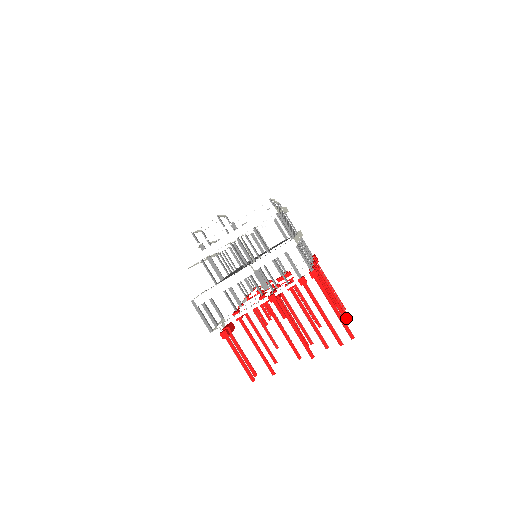
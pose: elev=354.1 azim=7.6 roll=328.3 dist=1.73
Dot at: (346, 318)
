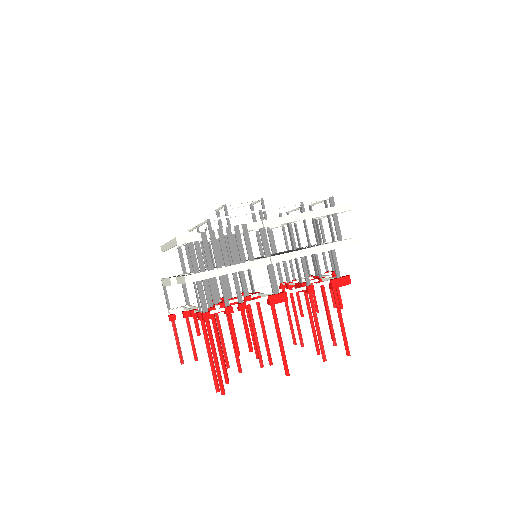
Dot at: (285, 369)
